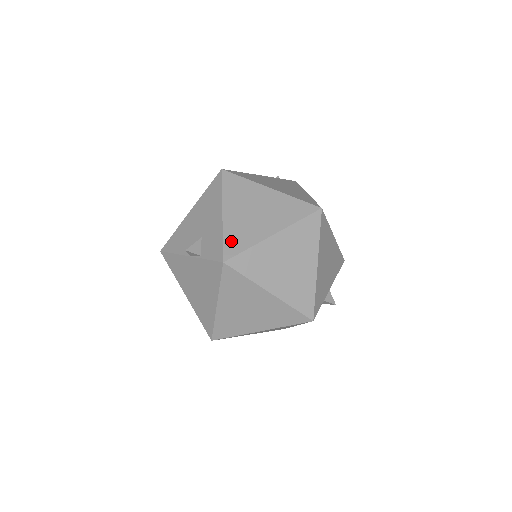
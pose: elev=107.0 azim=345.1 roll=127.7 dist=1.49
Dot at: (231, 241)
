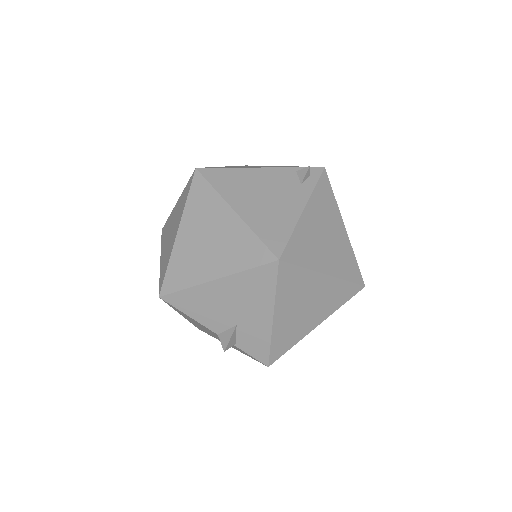
Dot at: (278, 346)
